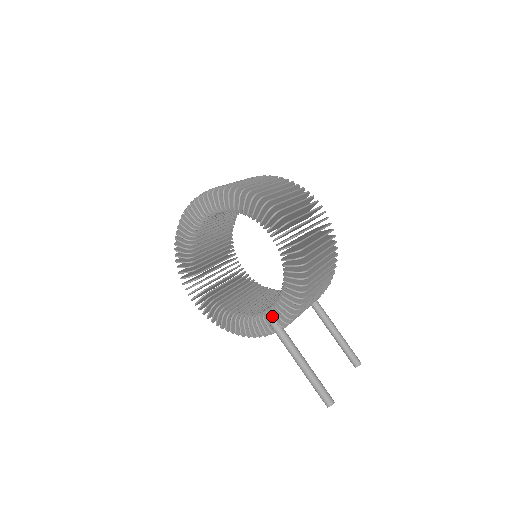
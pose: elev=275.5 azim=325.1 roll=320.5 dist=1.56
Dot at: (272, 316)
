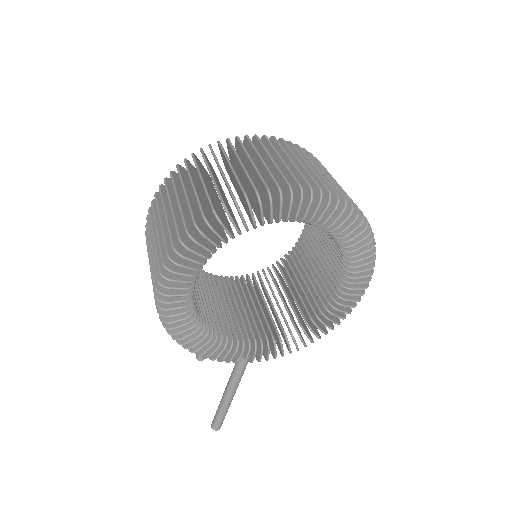
Dot at: occluded
